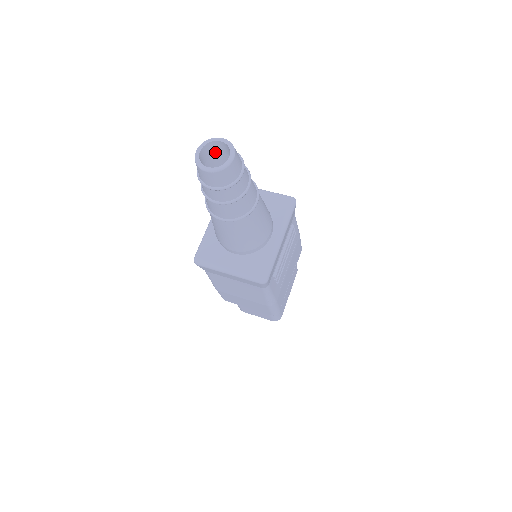
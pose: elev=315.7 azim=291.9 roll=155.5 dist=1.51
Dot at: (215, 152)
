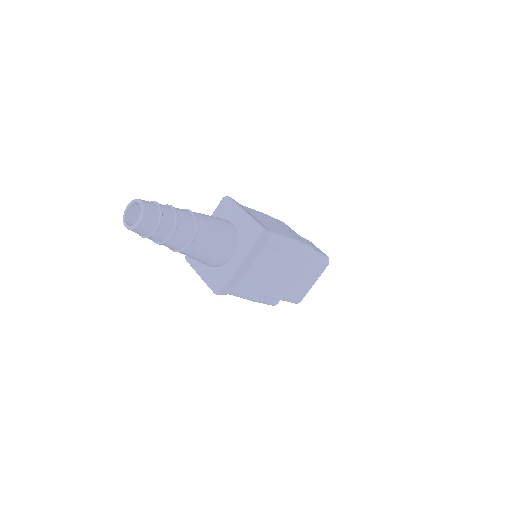
Dot at: occluded
